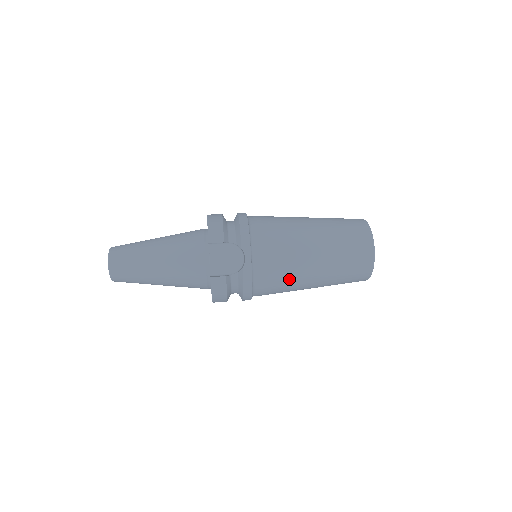
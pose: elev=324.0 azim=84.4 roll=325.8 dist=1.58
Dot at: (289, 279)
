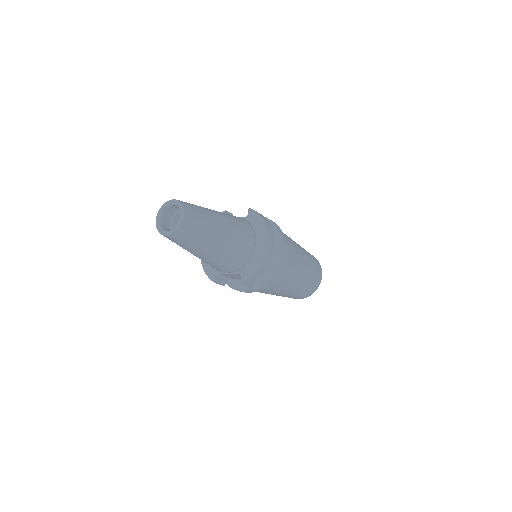
Dot at: occluded
